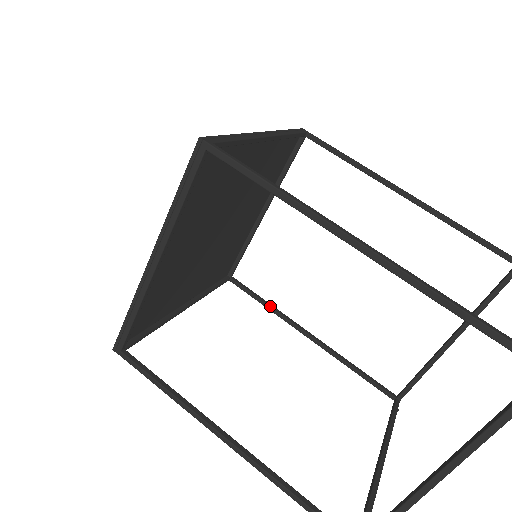
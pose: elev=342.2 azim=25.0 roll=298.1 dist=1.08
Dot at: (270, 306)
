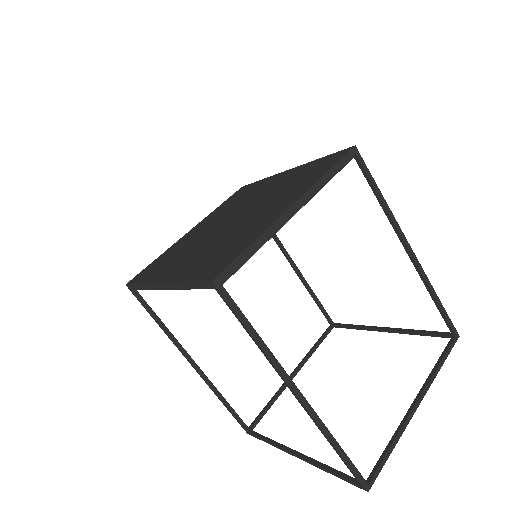
Dot at: occluded
